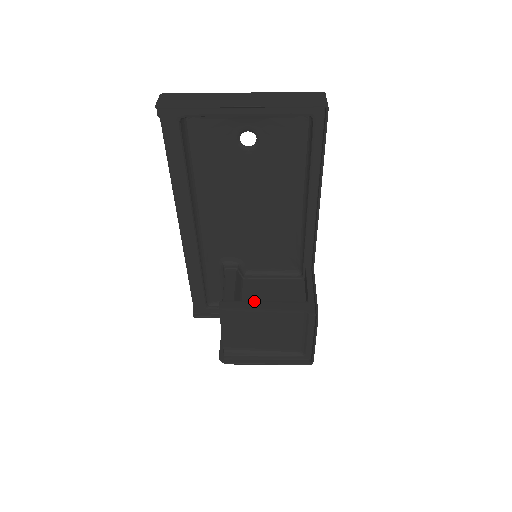
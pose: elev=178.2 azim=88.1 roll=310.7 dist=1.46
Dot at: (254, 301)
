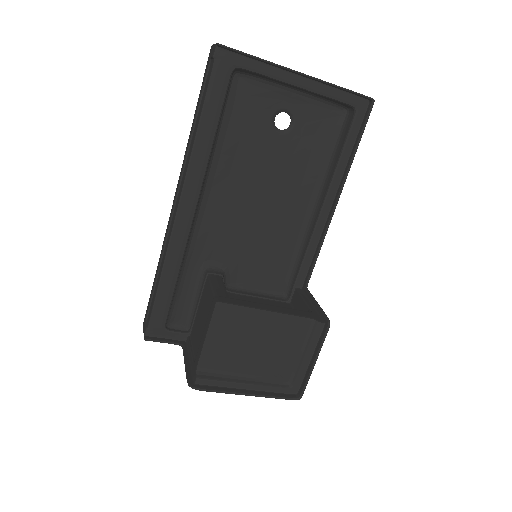
Dot at: (254, 302)
